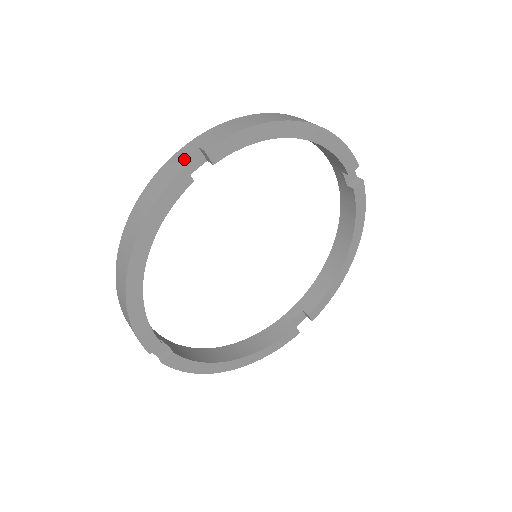
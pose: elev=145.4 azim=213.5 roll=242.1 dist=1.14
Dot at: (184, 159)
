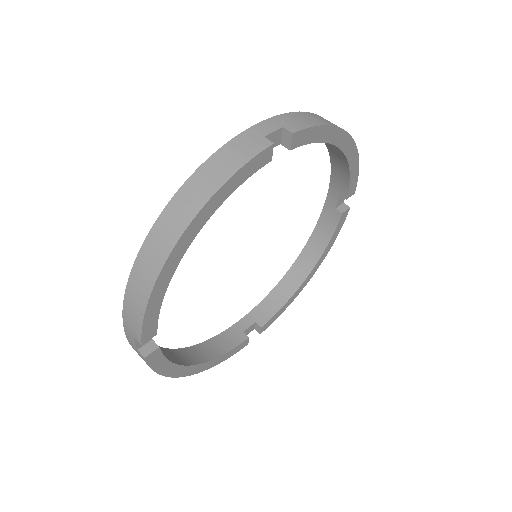
Dot at: (136, 346)
